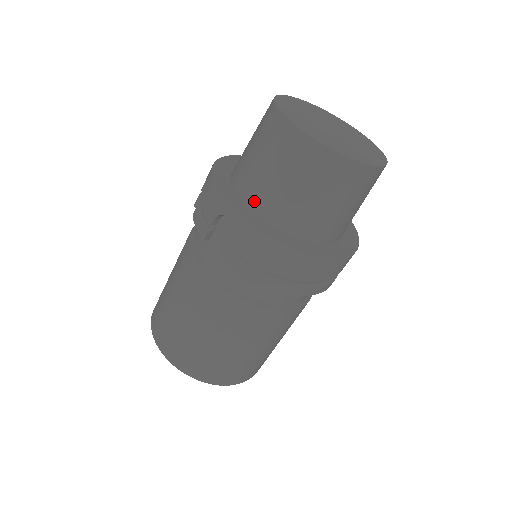
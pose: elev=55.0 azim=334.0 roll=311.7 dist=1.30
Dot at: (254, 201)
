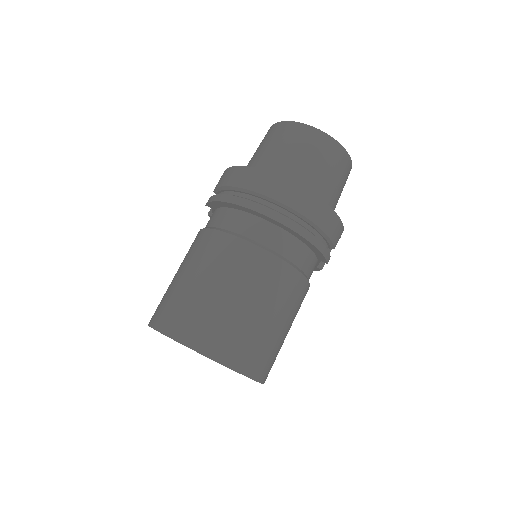
Dot at: occluded
